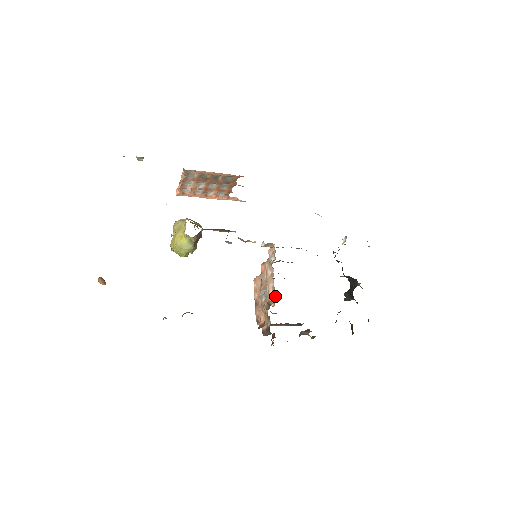
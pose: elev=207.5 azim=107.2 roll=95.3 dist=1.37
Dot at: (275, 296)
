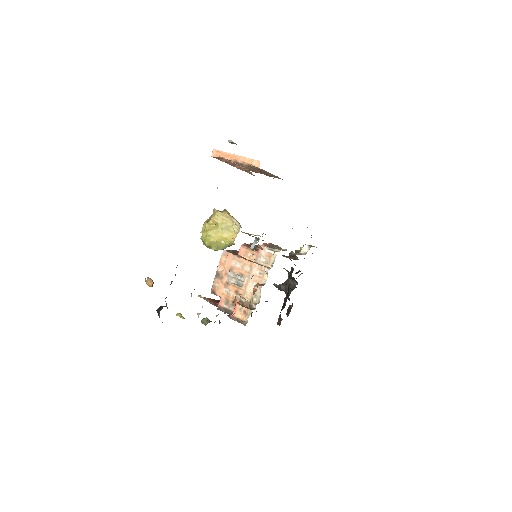
Dot at: (259, 301)
